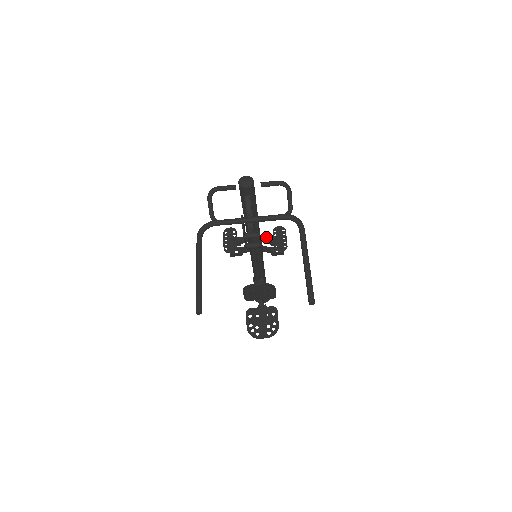
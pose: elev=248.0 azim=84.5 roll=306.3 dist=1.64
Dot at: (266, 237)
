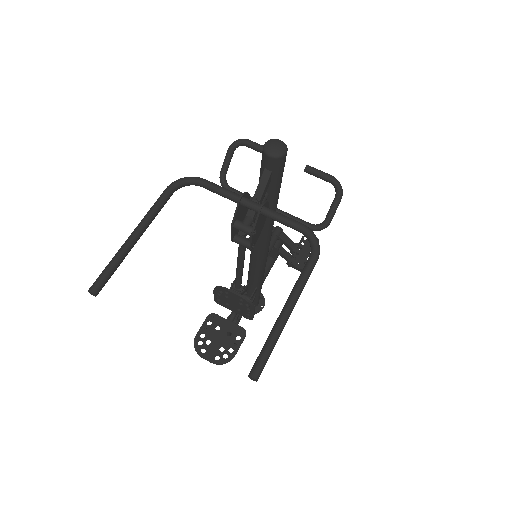
Dot at: (290, 239)
